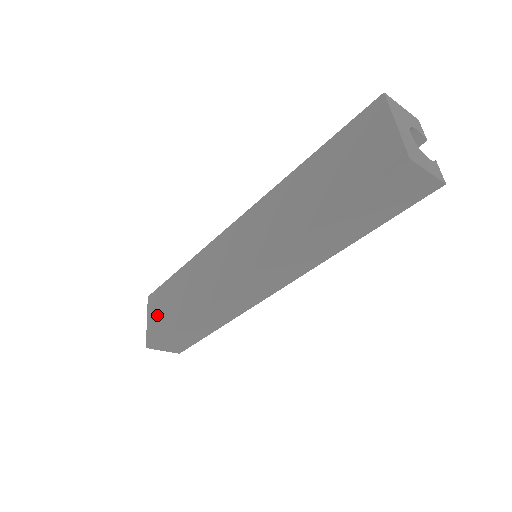
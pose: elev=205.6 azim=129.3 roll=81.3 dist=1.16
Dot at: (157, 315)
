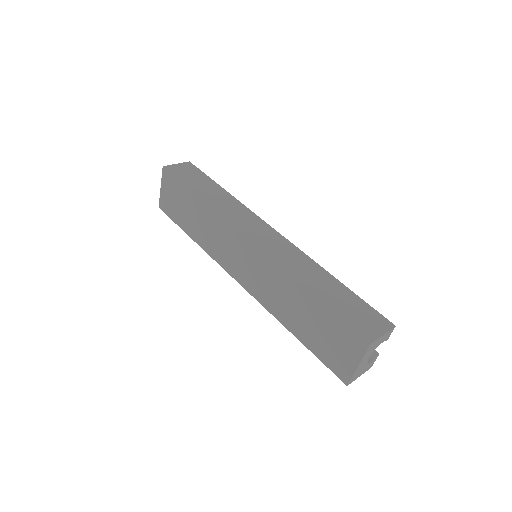
Dot at: (170, 199)
